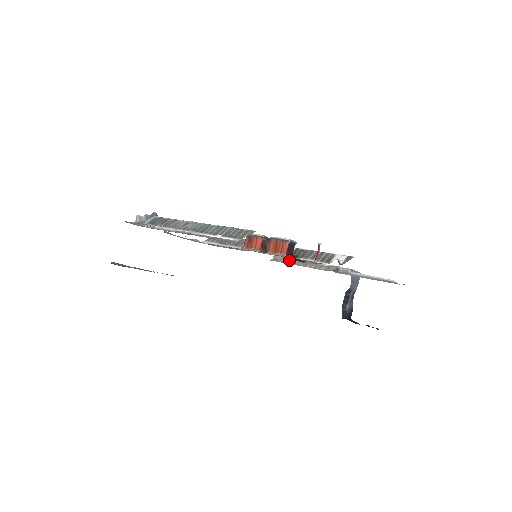
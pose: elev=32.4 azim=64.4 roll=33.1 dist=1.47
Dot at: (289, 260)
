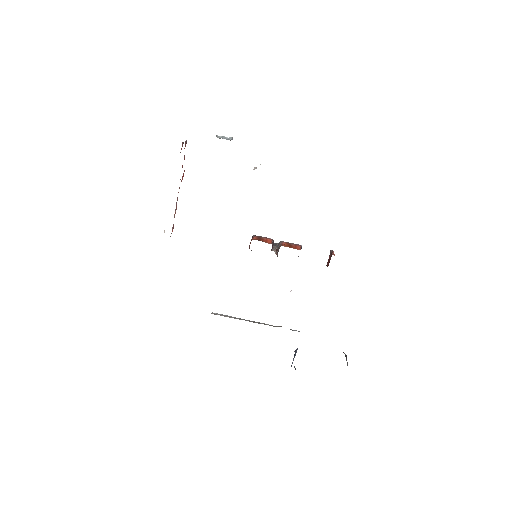
Dot at: (232, 317)
